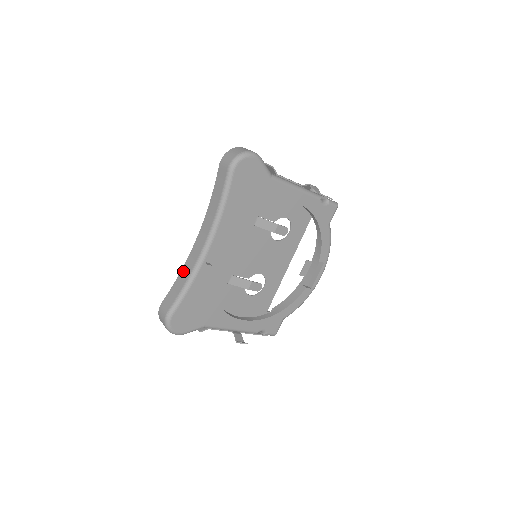
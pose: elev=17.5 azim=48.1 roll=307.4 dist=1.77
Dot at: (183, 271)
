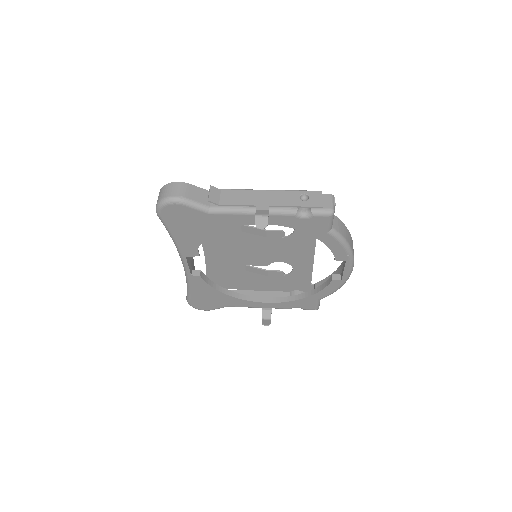
Dot at: occluded
